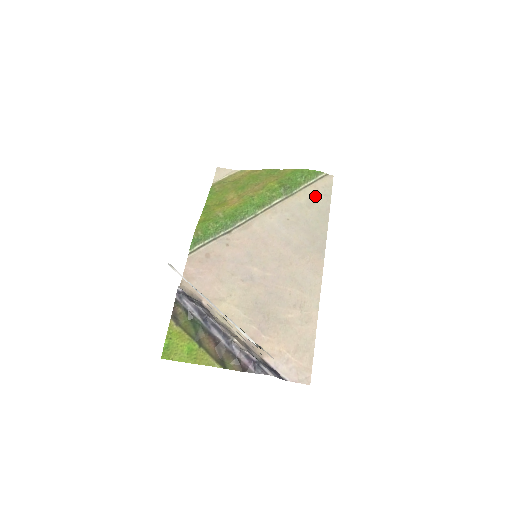
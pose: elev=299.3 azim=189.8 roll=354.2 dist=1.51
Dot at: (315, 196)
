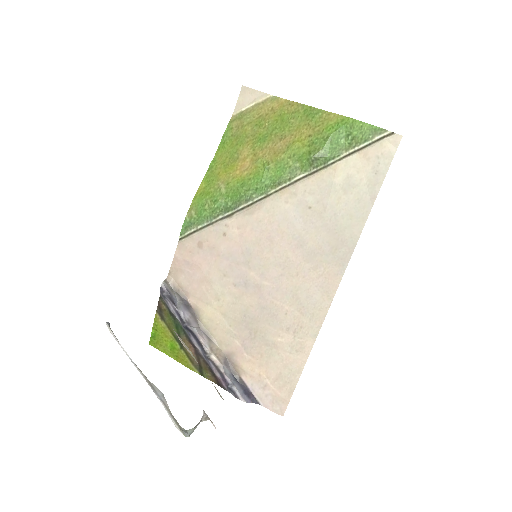
Dot at: (360, 172)
